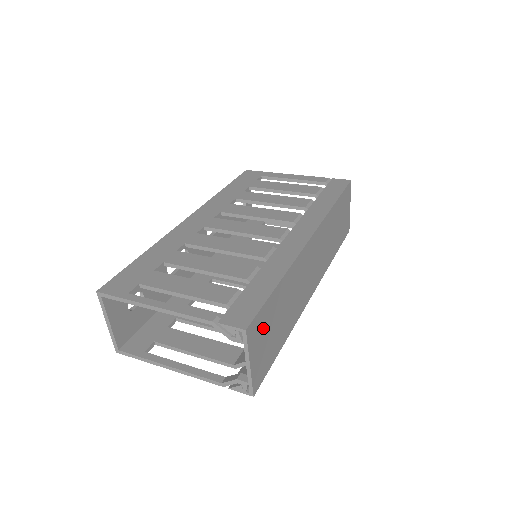
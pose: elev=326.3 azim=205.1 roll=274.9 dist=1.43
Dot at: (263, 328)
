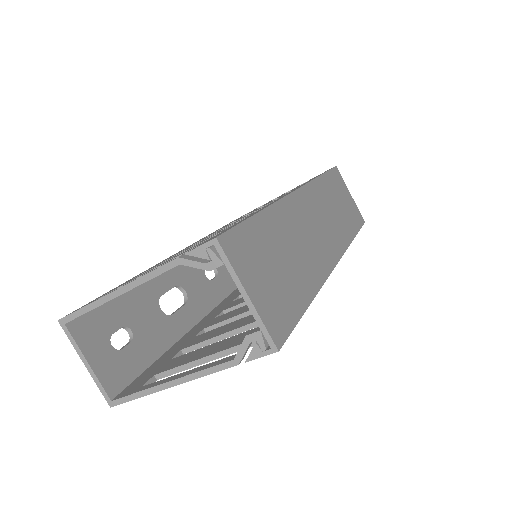
Dot at: (254, 256)
